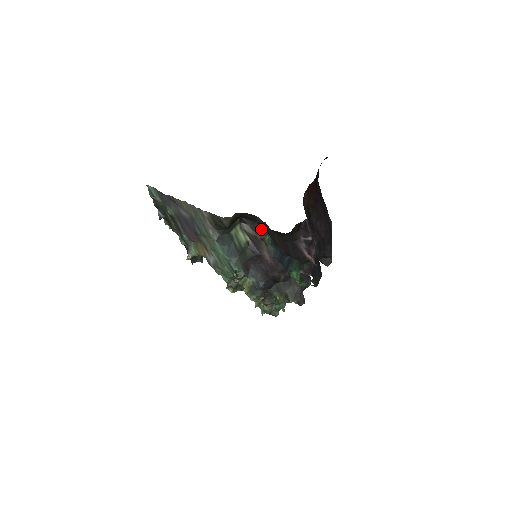
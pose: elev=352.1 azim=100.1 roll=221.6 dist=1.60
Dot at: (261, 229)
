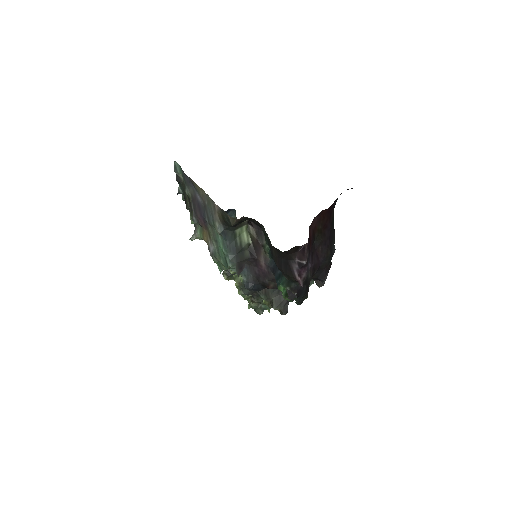
Dot at: occluded
